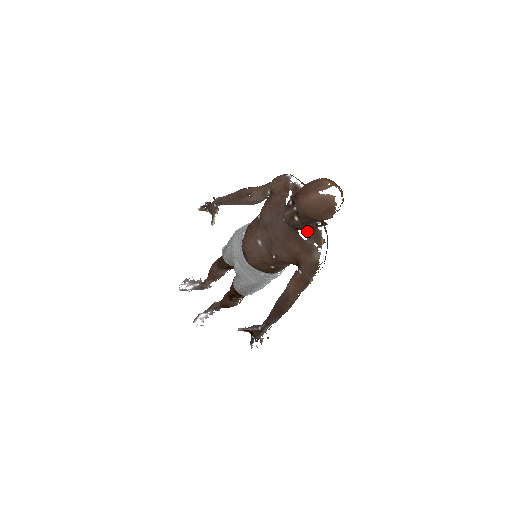
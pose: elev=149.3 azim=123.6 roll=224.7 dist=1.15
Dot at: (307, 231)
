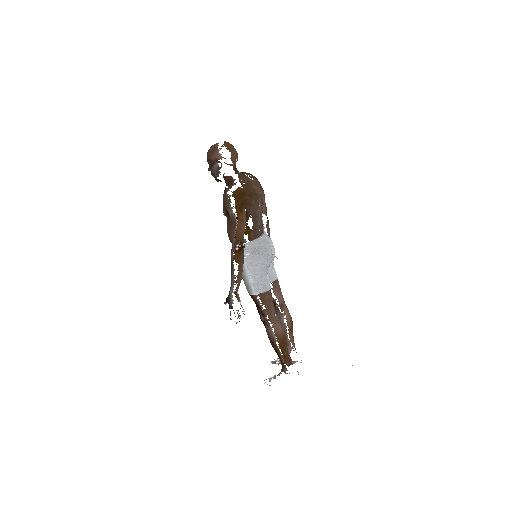
Dot at: (229, 184)
